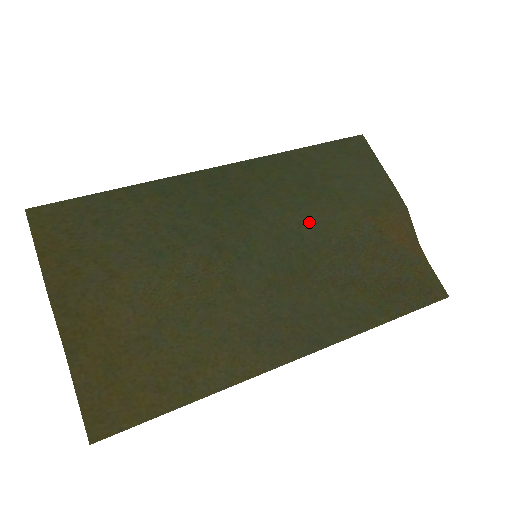
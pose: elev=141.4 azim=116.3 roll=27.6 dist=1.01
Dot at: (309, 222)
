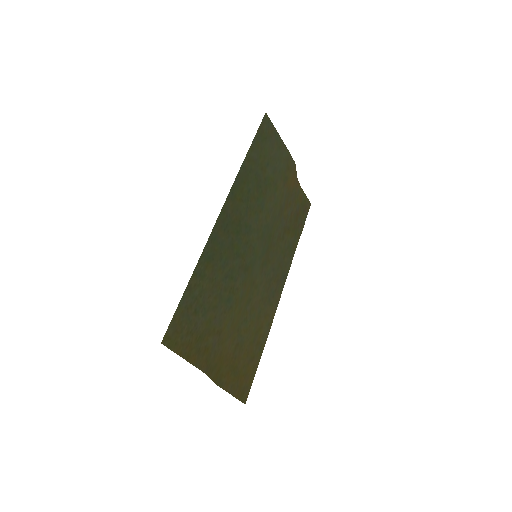
Dot at: (268, 213)
